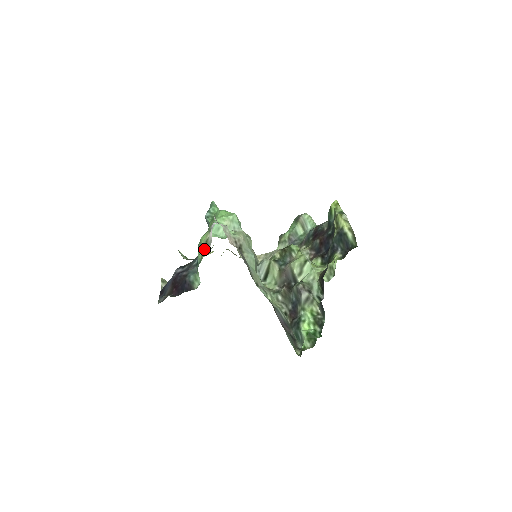
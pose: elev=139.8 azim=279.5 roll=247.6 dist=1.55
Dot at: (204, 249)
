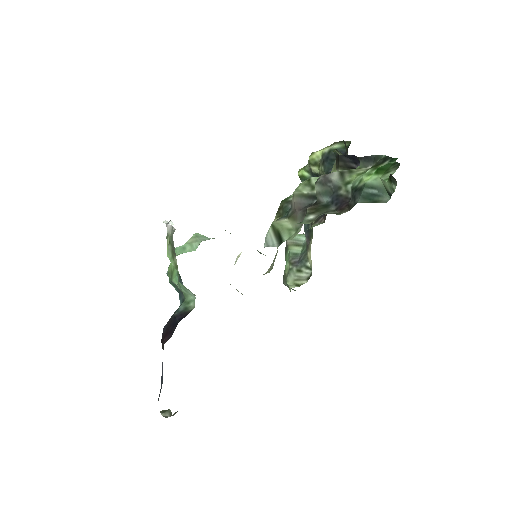
Dot at: (172, 252)
